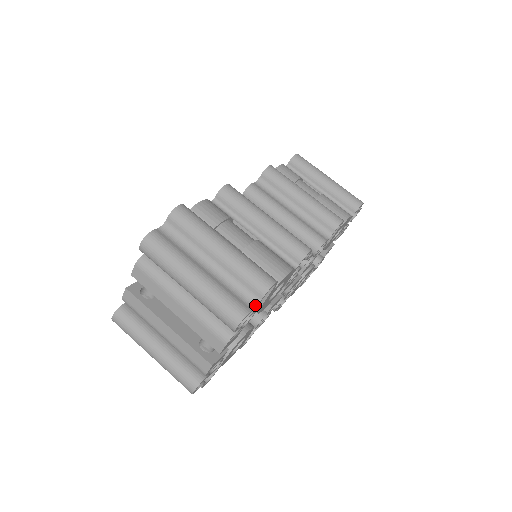
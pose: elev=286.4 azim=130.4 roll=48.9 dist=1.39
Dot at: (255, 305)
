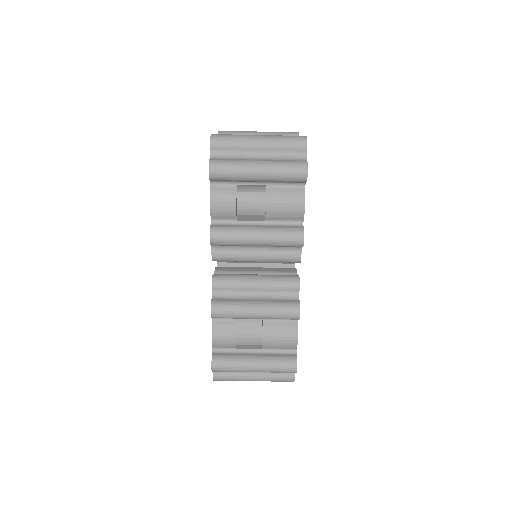
Dot at: occluded
